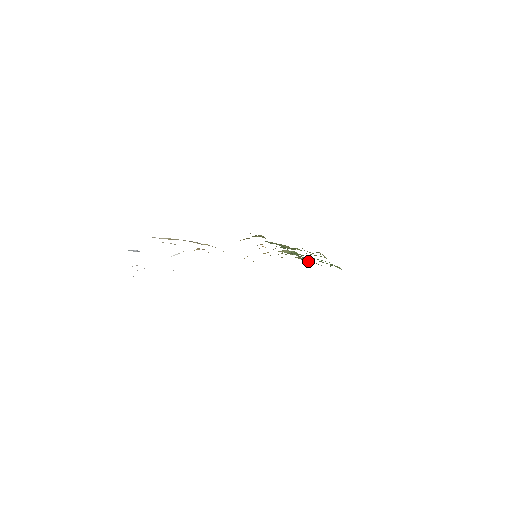
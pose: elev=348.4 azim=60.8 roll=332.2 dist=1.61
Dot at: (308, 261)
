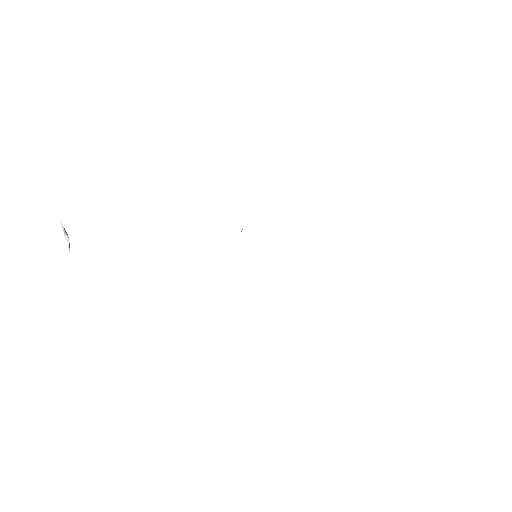
Dot at: occluded
